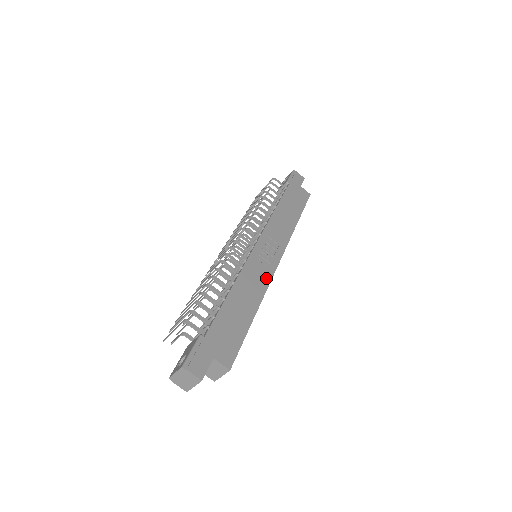
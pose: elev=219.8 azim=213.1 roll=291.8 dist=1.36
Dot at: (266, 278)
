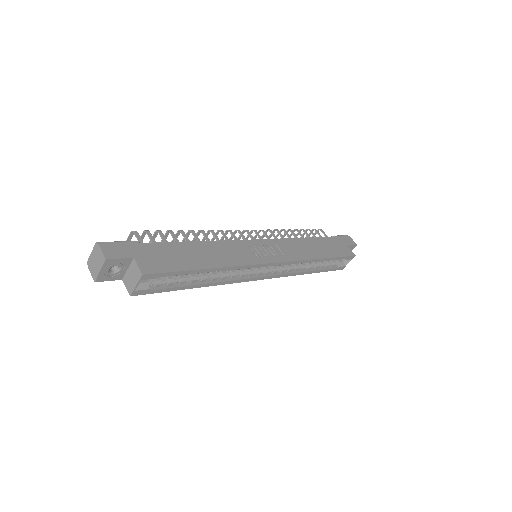
Dot at: (247, 260)
